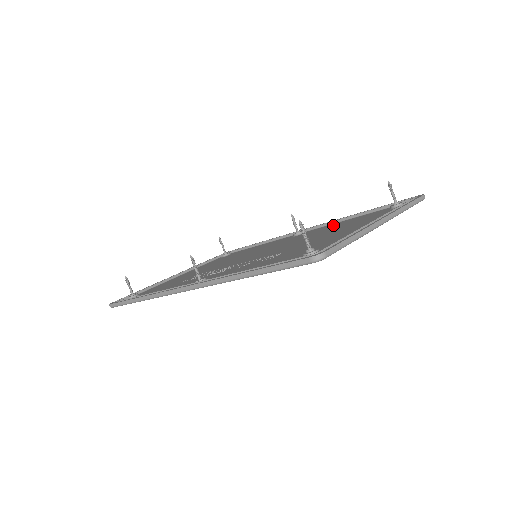
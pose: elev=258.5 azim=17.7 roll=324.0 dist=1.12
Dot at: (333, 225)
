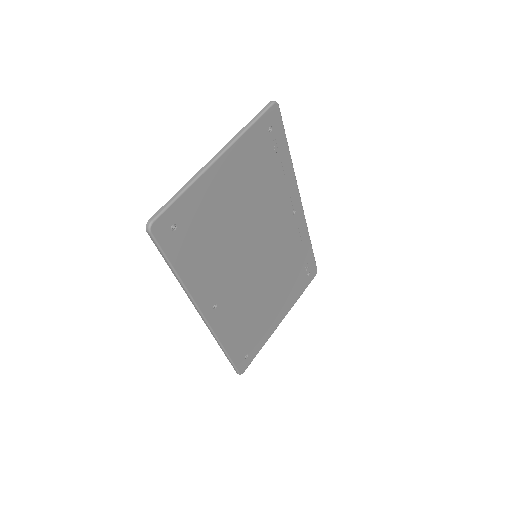
Dot at: (280, 183)
